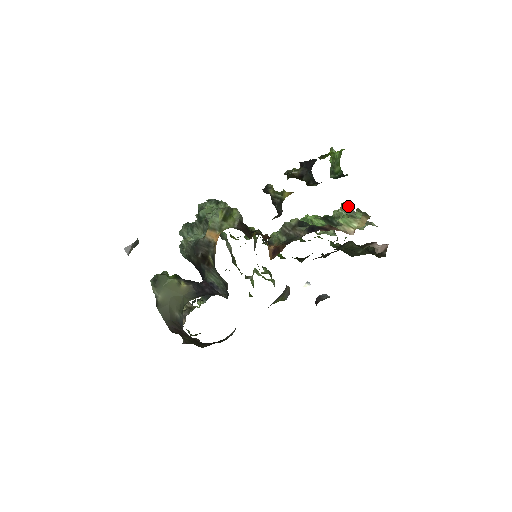
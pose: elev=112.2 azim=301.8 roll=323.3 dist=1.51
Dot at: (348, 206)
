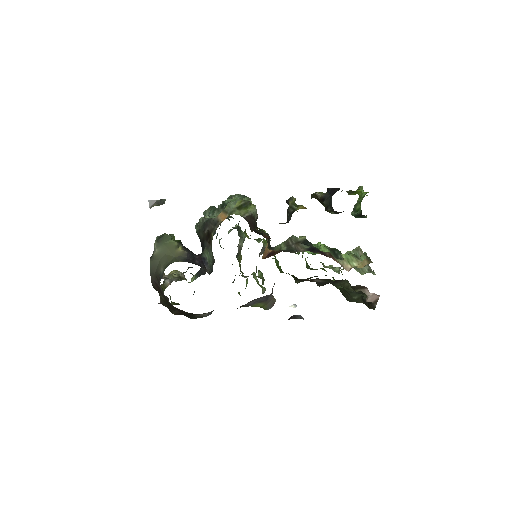
Dot at: (361, 250)
